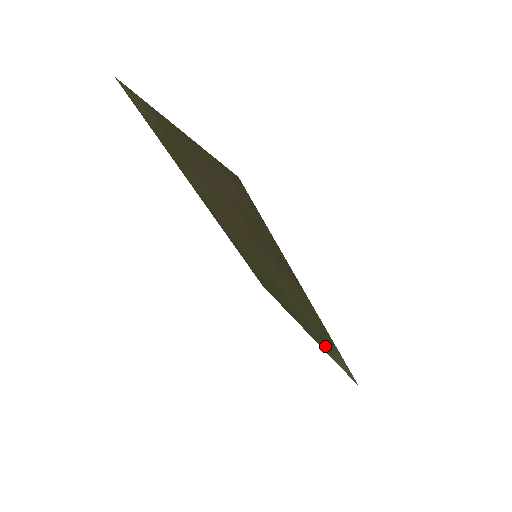
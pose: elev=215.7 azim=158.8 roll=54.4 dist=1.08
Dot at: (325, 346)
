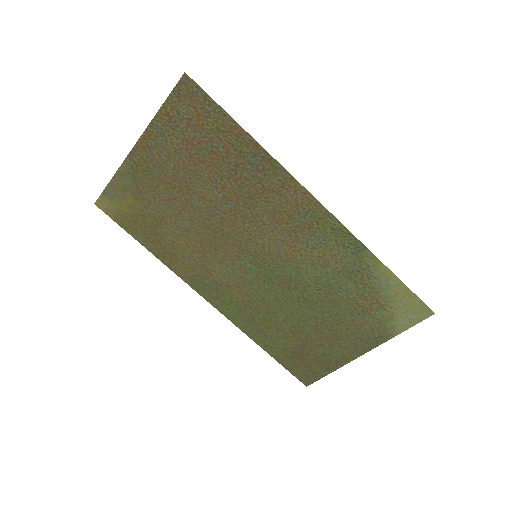
Dot at: (375, 307)
